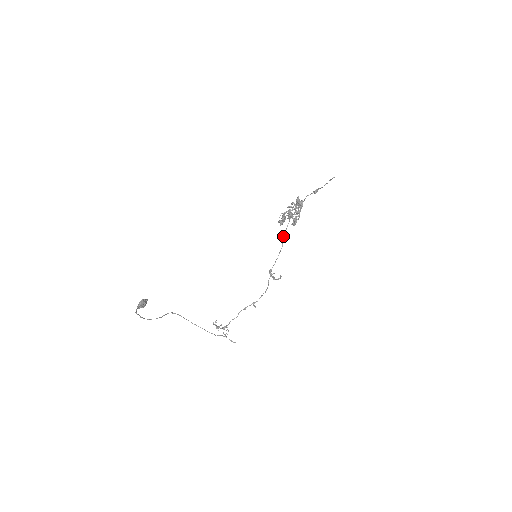
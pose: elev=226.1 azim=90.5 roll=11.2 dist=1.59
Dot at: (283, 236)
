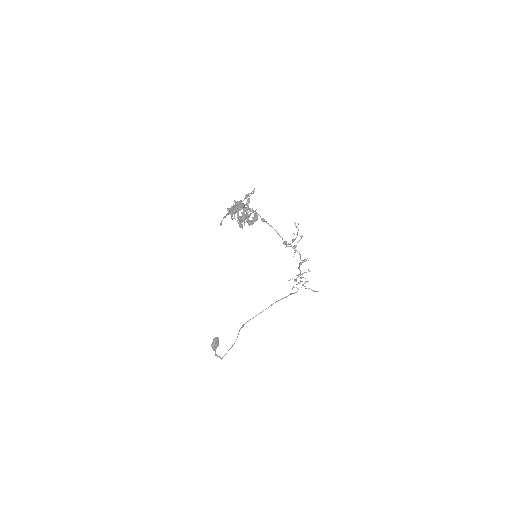
Dot at: occluded
